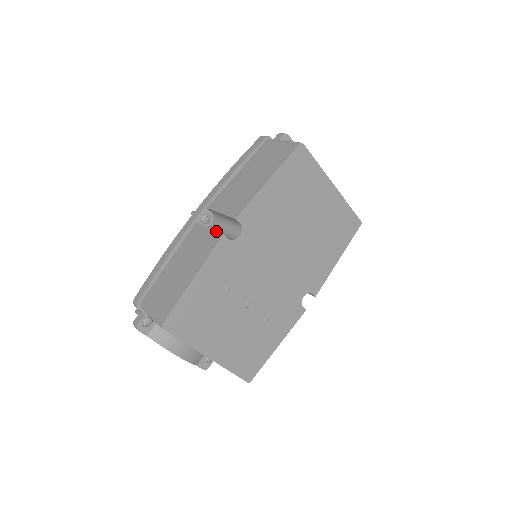
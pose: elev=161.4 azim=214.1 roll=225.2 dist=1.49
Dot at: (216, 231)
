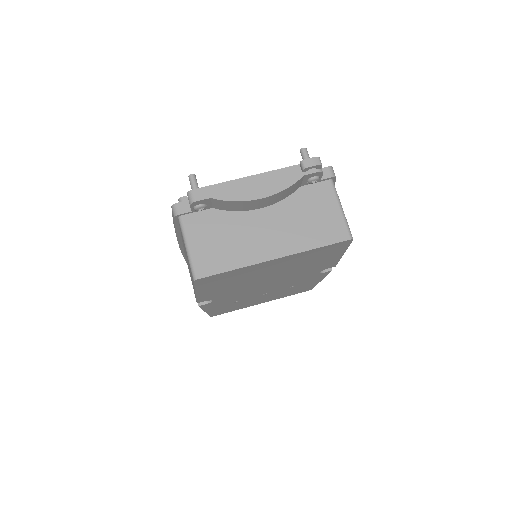
Dot at: occluded
